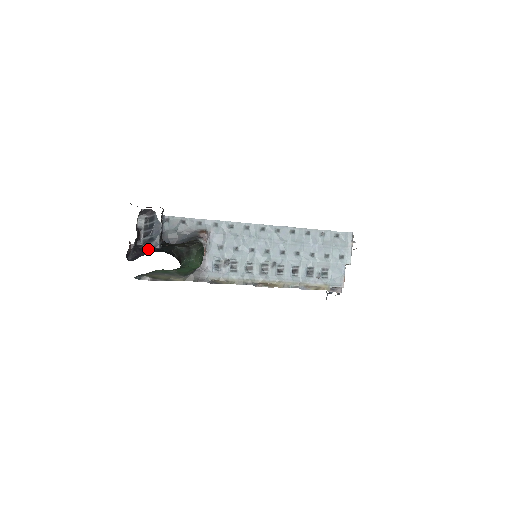
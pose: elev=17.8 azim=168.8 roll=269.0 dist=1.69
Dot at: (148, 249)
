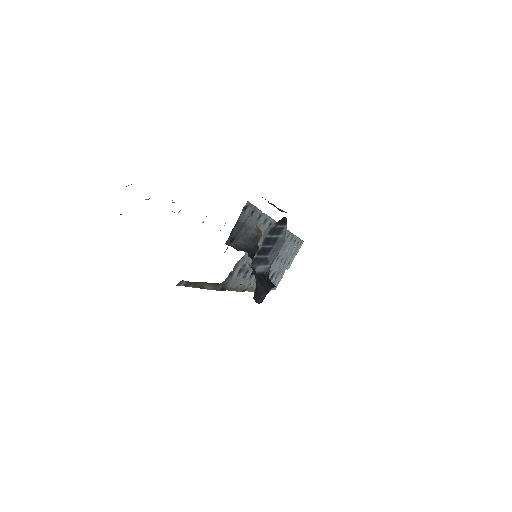
Dot at: (261, 276)
